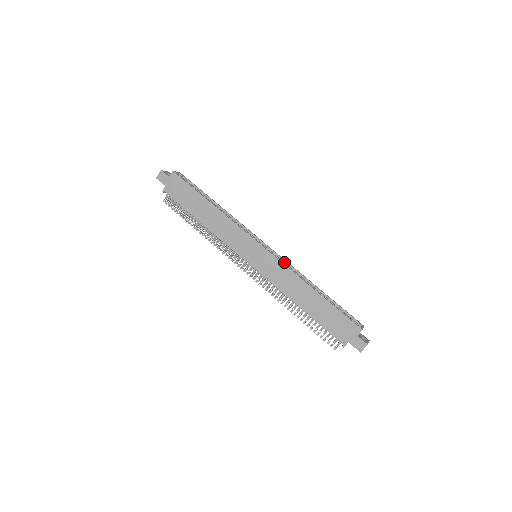
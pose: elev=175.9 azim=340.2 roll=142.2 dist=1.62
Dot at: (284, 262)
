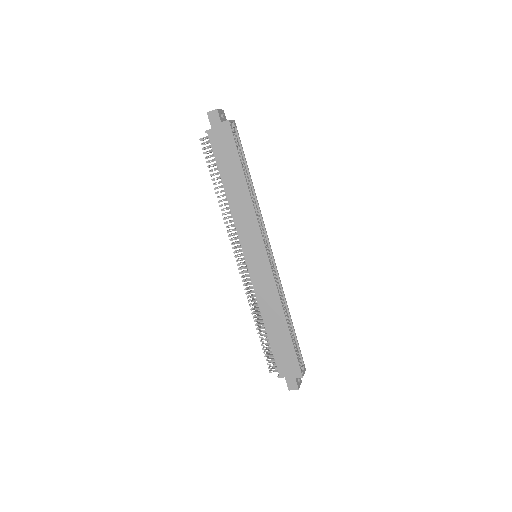
Dot at: (277, 277)
